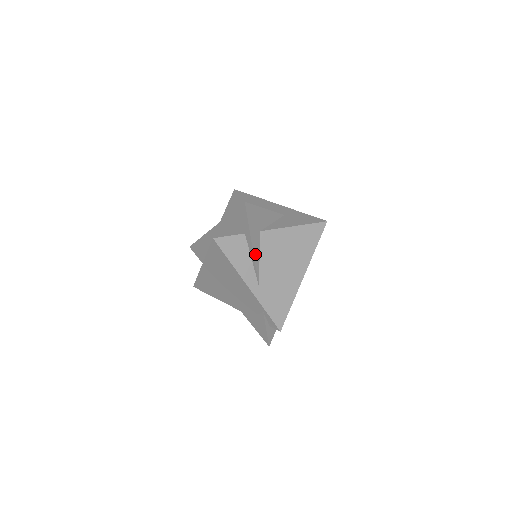
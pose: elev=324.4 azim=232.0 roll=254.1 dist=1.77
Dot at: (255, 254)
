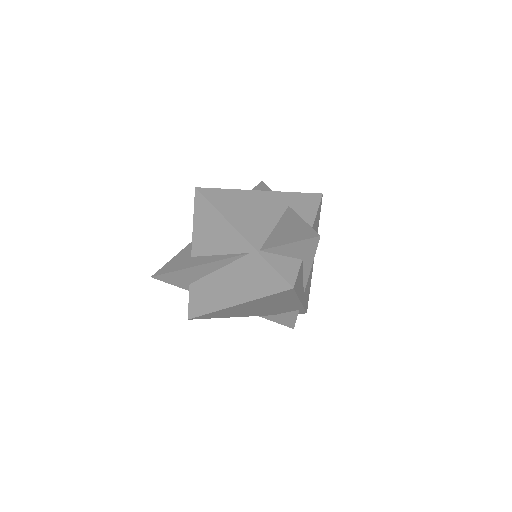
Dot at: (308, 272)
